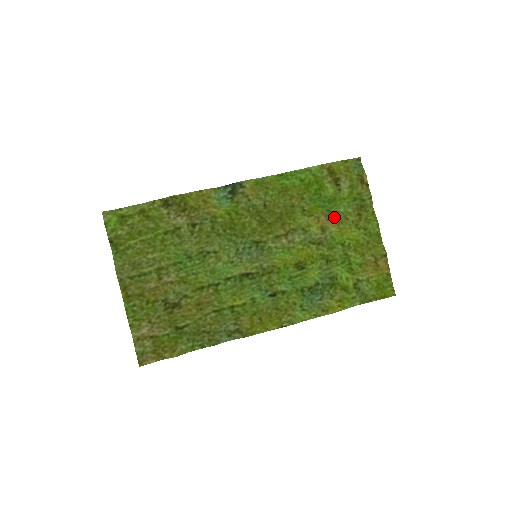
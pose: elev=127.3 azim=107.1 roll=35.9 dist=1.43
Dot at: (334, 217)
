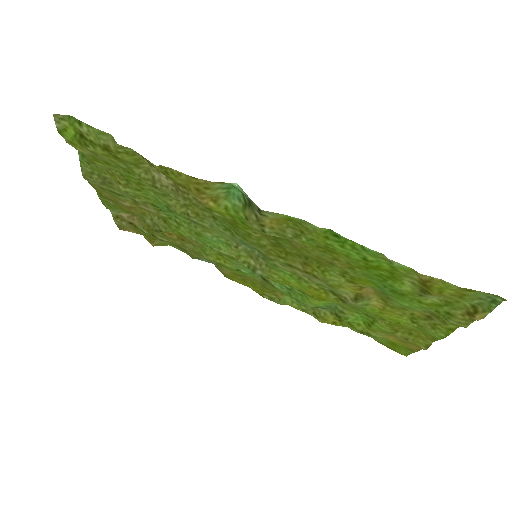
Dot at: (387, 299)
